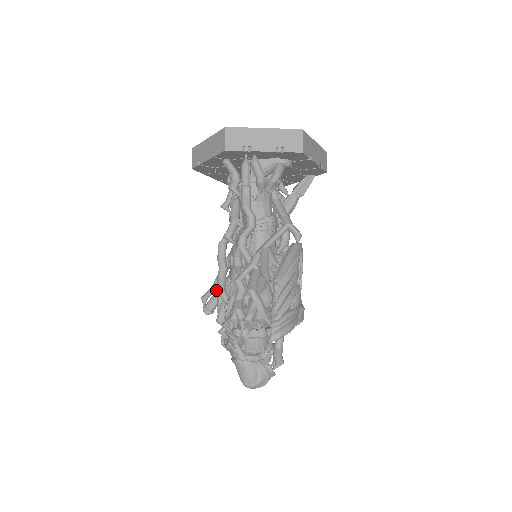
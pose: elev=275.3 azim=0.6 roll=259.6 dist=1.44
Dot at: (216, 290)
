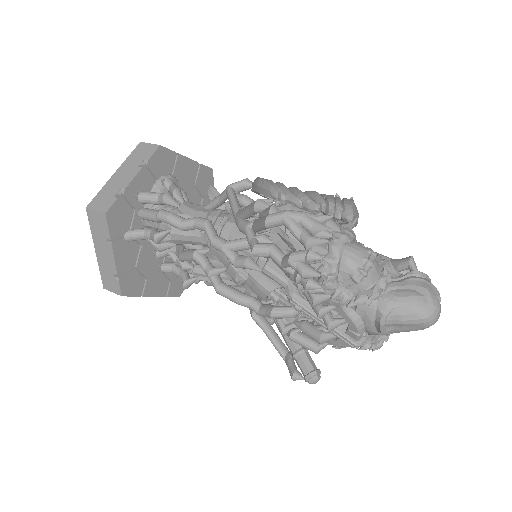
Dot at: occluded
